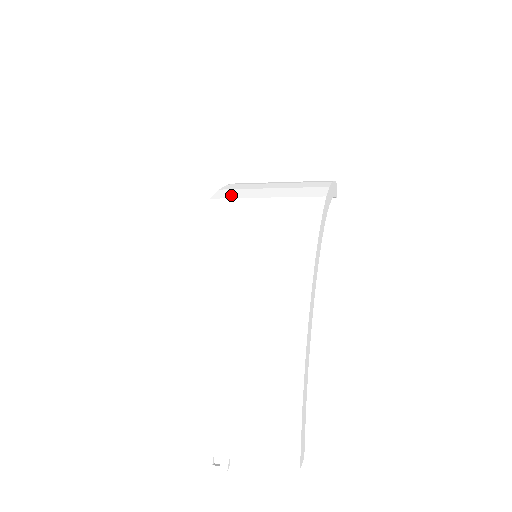
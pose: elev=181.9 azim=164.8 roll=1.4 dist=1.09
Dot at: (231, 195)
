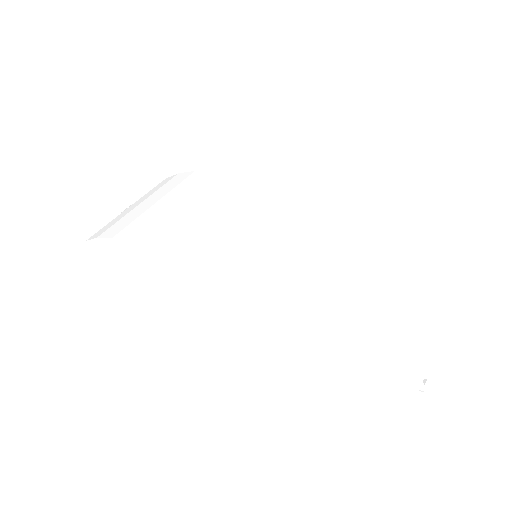
Dot at: (162, 234)
